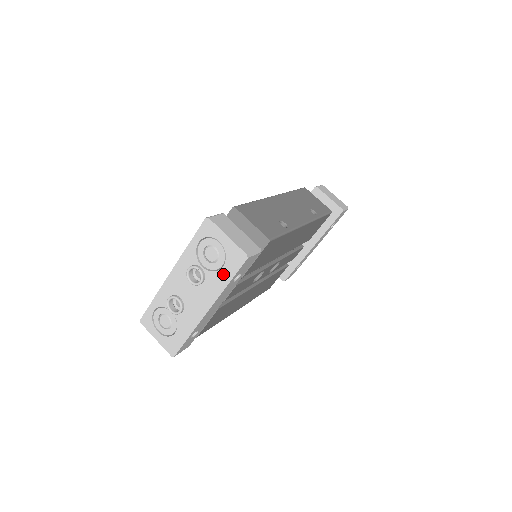
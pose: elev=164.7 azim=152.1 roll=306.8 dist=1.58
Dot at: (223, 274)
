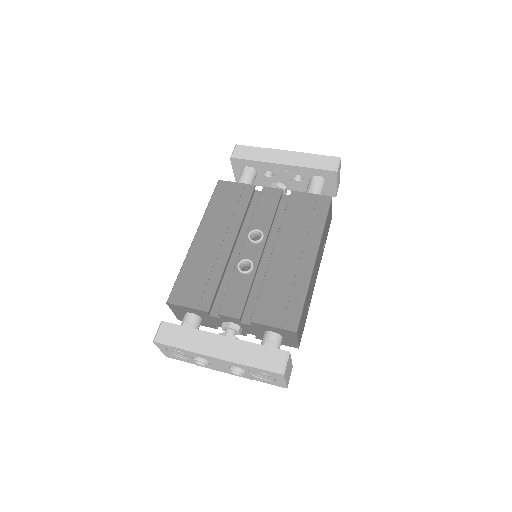
Dot at: (259, 379)
